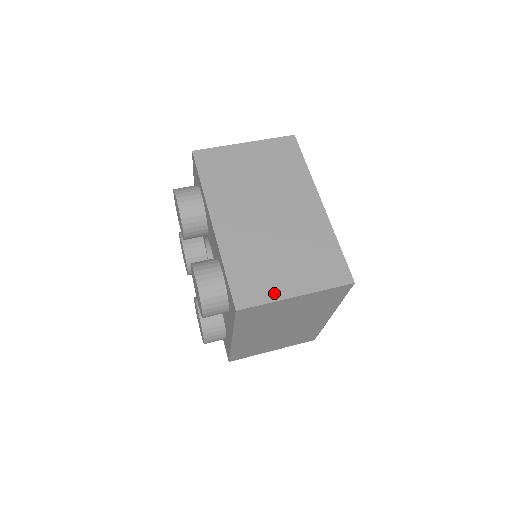
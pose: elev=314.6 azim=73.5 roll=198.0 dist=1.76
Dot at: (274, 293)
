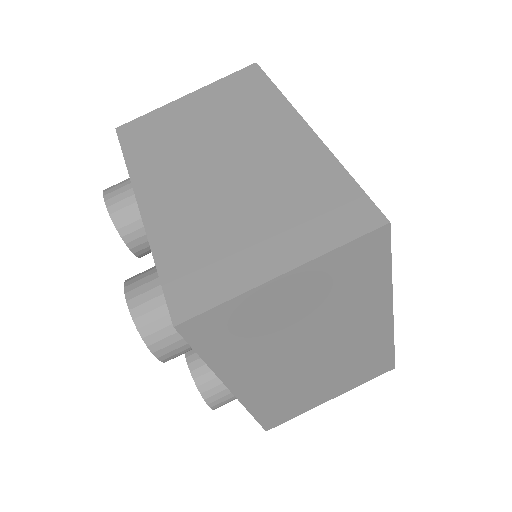
Dot at: (240, 279)
